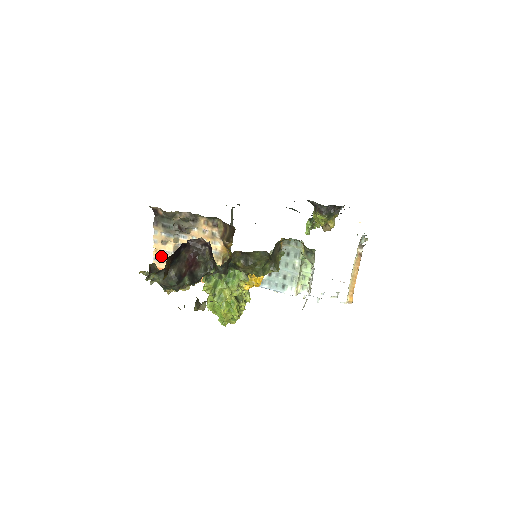
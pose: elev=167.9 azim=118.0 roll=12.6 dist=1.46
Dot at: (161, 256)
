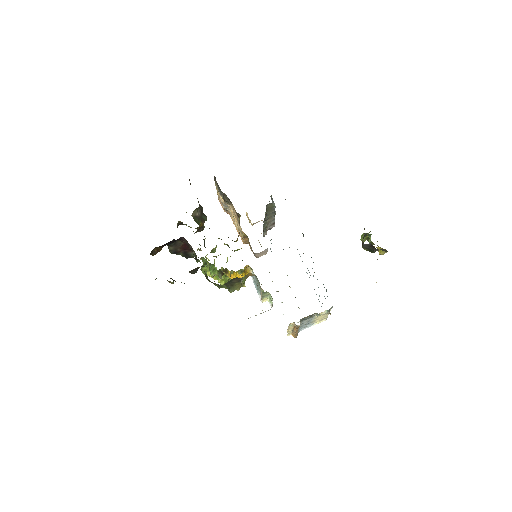
Dot at: (220, 199)
